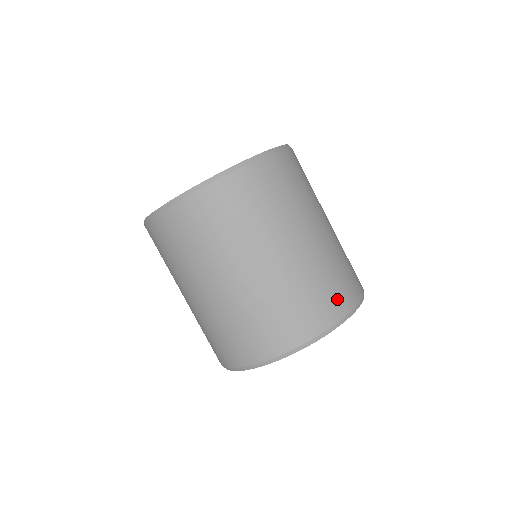
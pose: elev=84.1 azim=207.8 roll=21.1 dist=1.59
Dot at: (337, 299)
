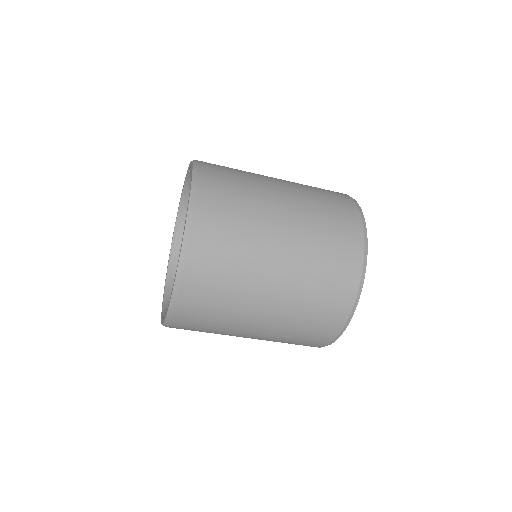
Dot at: (347, 234)
